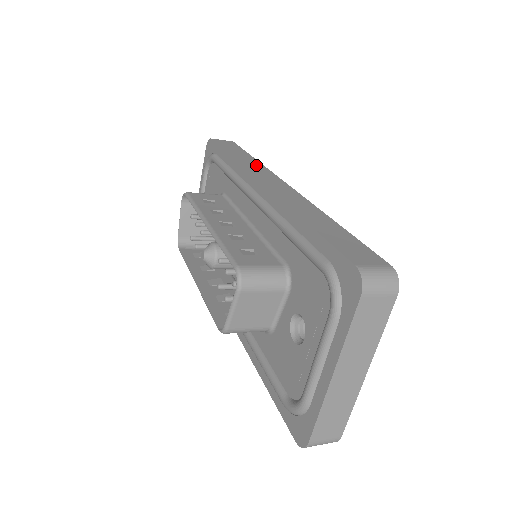
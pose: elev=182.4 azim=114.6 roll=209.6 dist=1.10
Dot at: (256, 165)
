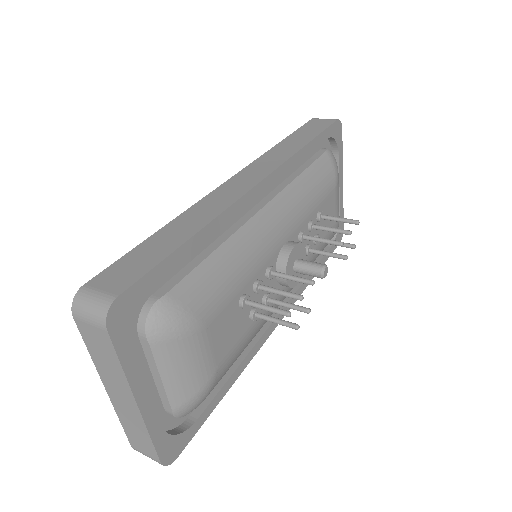
Dot at: (283, 154)
